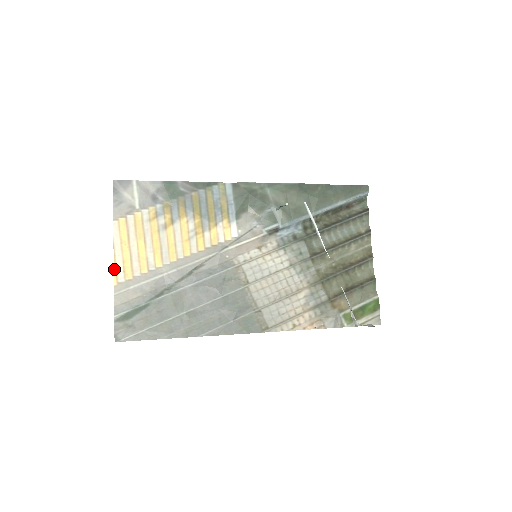
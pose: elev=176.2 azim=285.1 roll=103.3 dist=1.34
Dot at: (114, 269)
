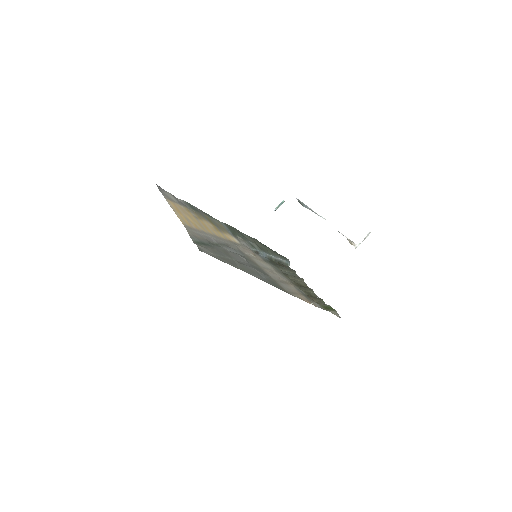
Dot at: occluded
